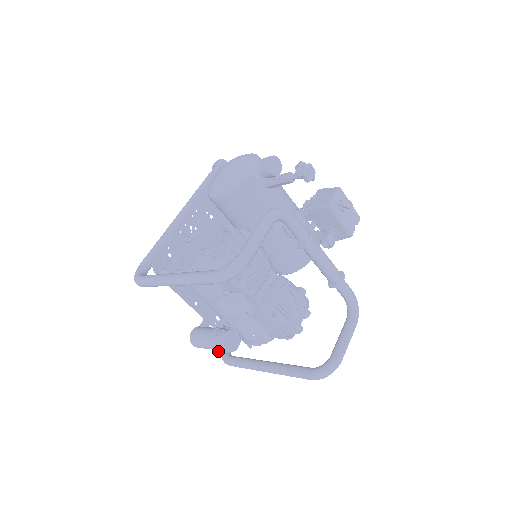
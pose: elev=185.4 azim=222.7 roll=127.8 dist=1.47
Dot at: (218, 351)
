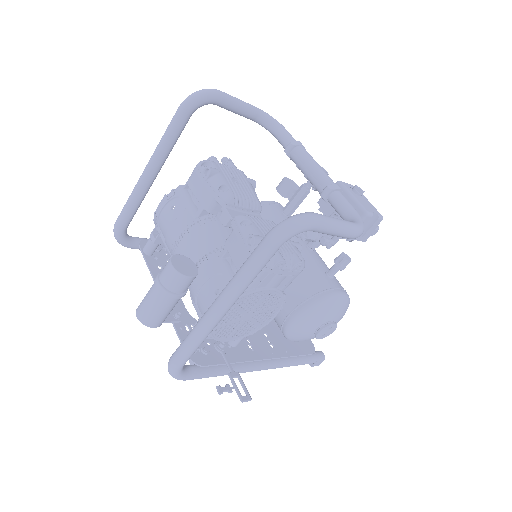
Dot at: (162, 287)
